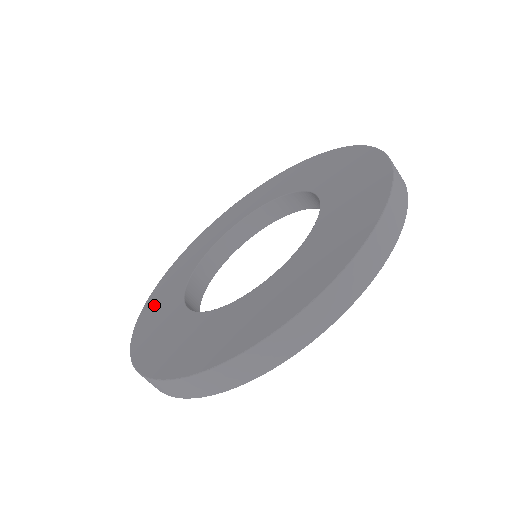
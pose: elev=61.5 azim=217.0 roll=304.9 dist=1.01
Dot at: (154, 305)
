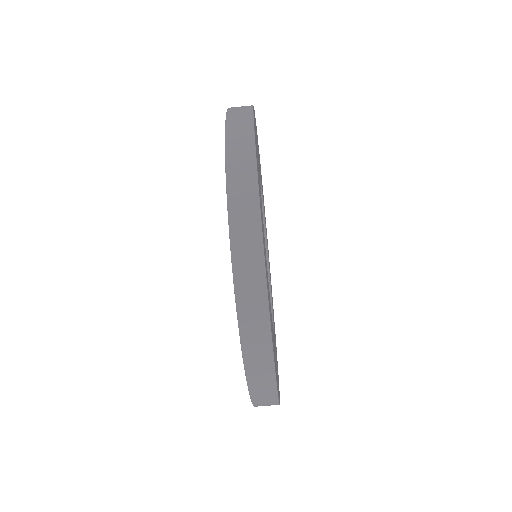
Dot at: occluded
